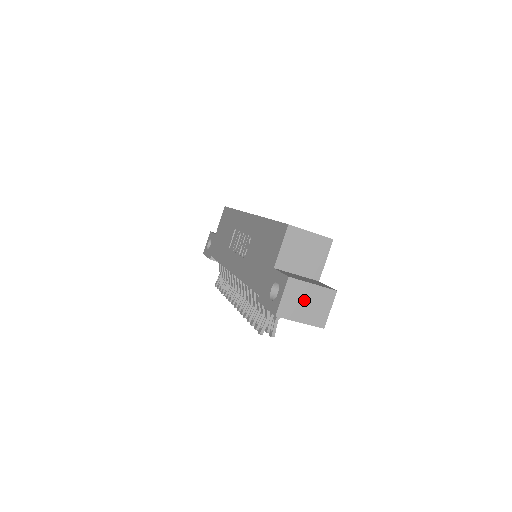
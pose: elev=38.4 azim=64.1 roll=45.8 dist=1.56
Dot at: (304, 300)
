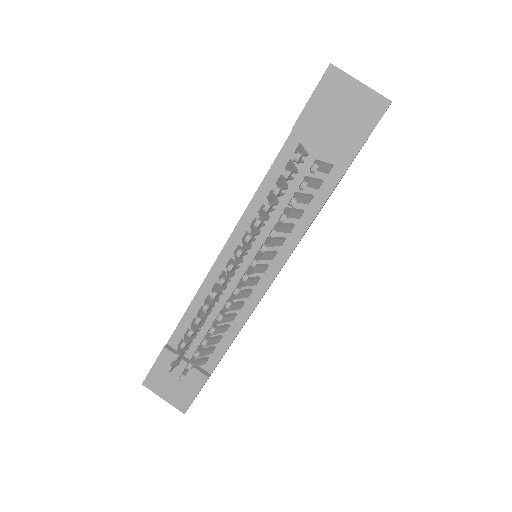
Dot at: occluded
